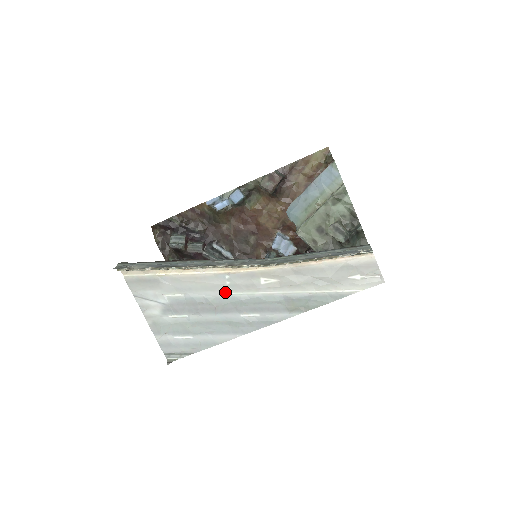
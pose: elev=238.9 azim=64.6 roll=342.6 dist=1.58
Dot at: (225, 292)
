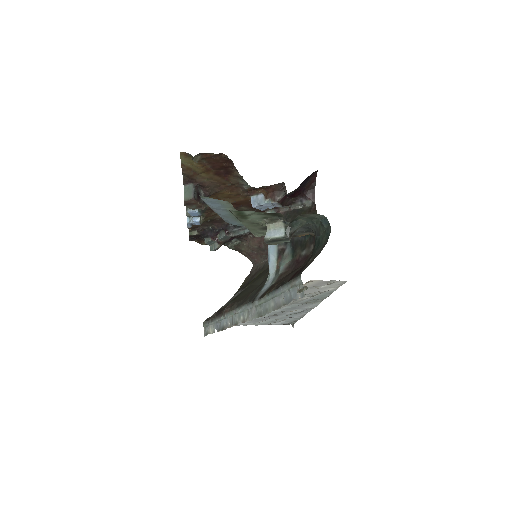
Dot at: occluded
